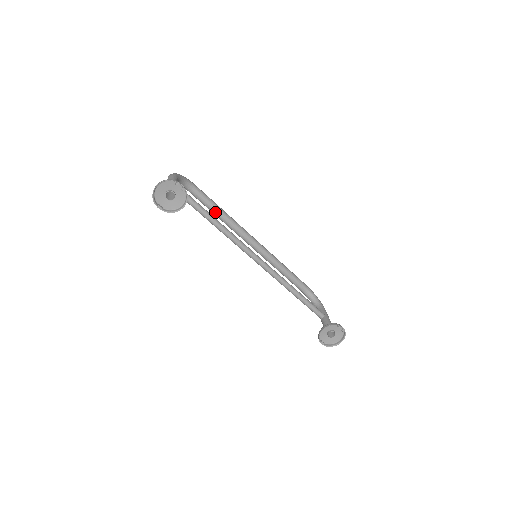
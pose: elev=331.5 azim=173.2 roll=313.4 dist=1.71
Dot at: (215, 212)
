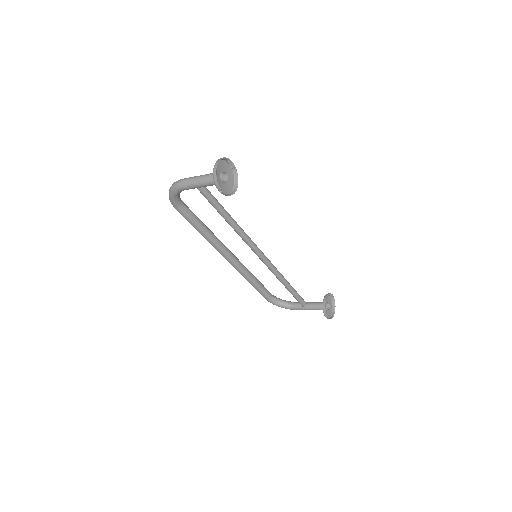
Dot at: (203, 228)
